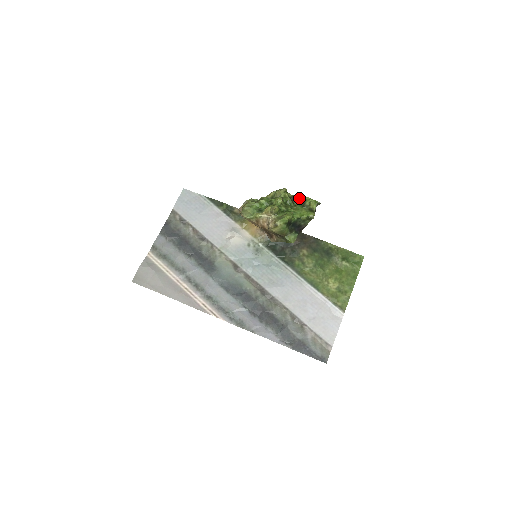
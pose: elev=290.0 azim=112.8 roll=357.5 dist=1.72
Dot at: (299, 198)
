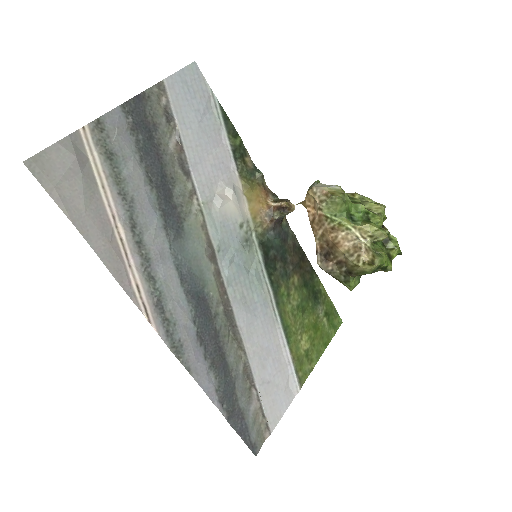
Dot at: (385, 230)
